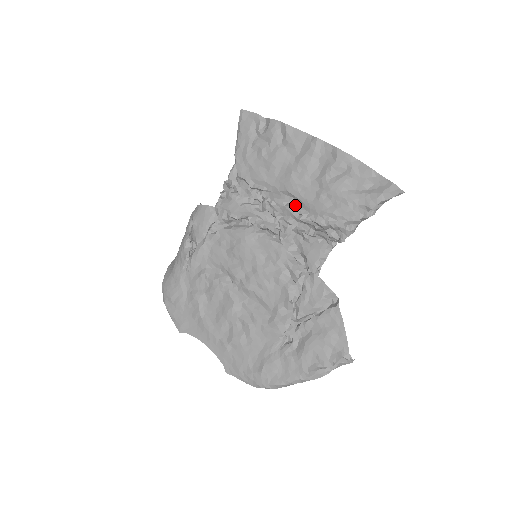
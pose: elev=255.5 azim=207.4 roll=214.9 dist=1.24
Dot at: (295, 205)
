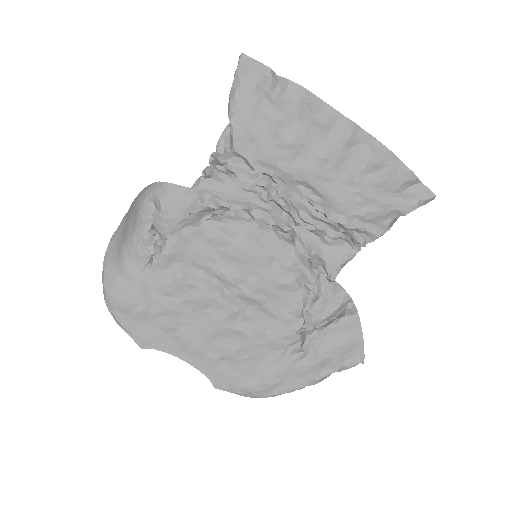
Dot at: (314, 200)
